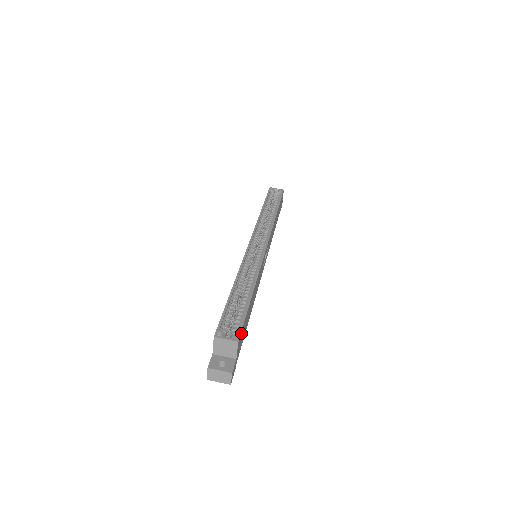
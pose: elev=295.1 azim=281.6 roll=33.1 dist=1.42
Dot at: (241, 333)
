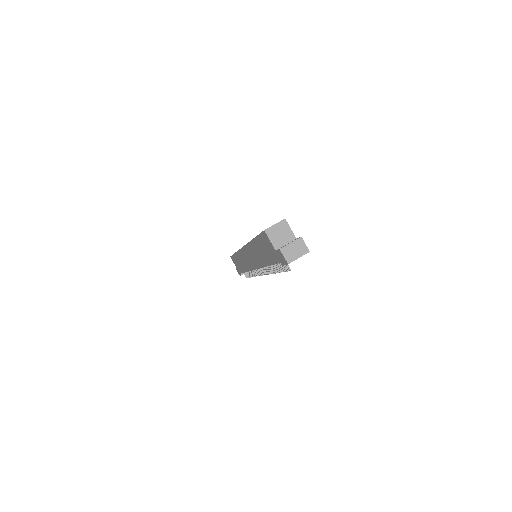
Dot at: occluded
